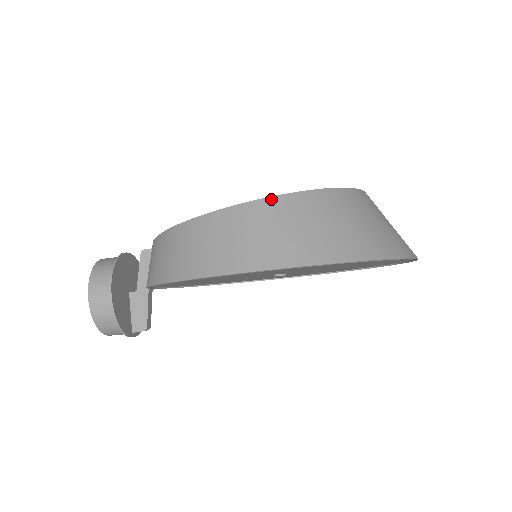
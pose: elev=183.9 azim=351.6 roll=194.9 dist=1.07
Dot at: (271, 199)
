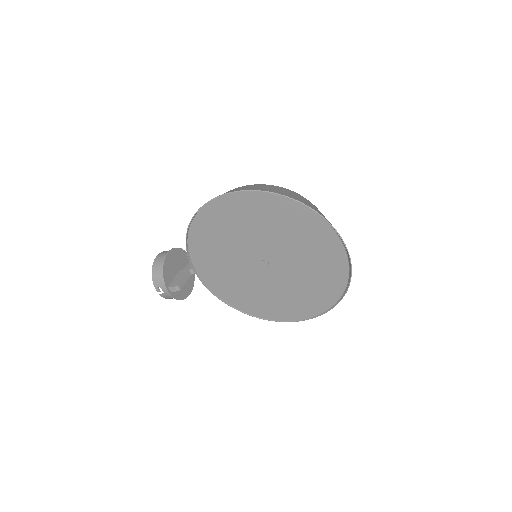
Dot at: (256, 184)
